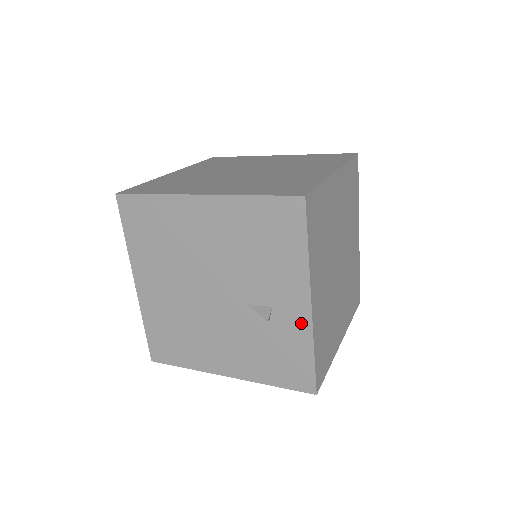
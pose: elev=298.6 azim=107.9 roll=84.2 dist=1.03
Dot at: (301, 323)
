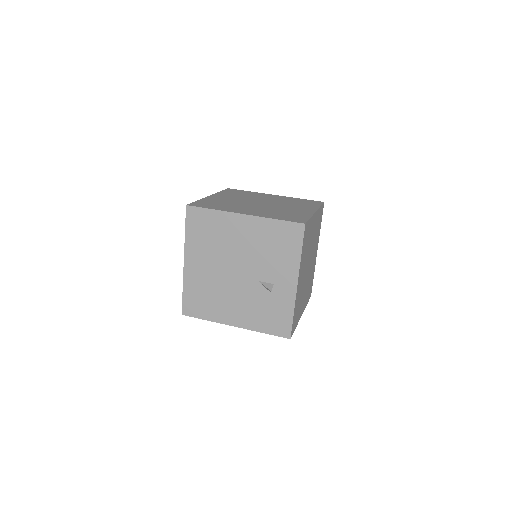
Dot at: (289, 295)
